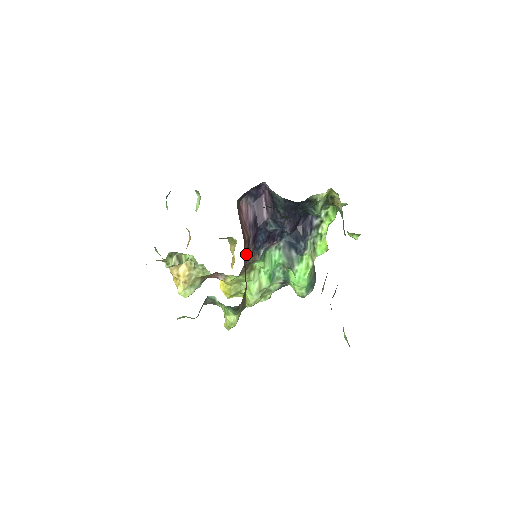
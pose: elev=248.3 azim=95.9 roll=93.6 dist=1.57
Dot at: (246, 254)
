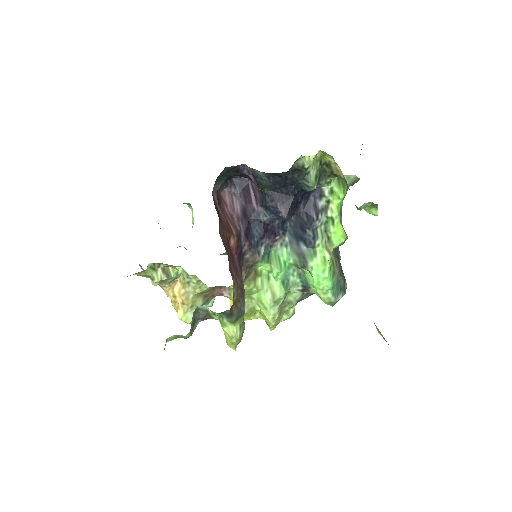
Dot at: (237, 251)
